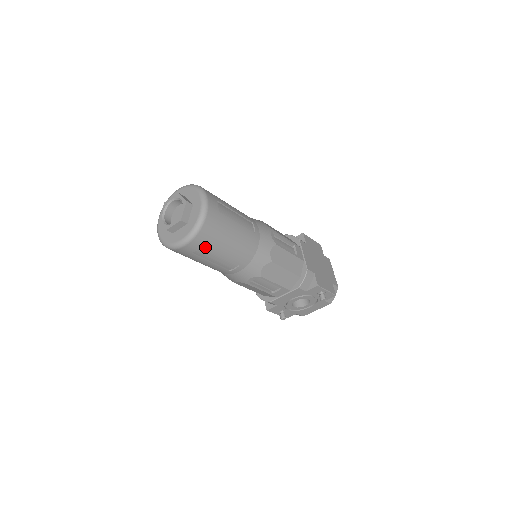
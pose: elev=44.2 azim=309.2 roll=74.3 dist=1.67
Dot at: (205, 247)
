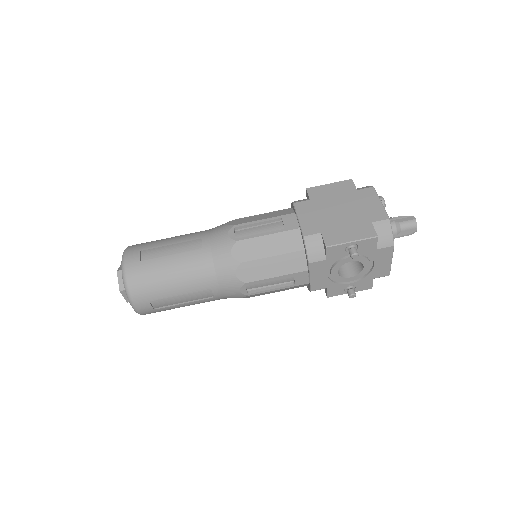
Dot at: (153, 299)
